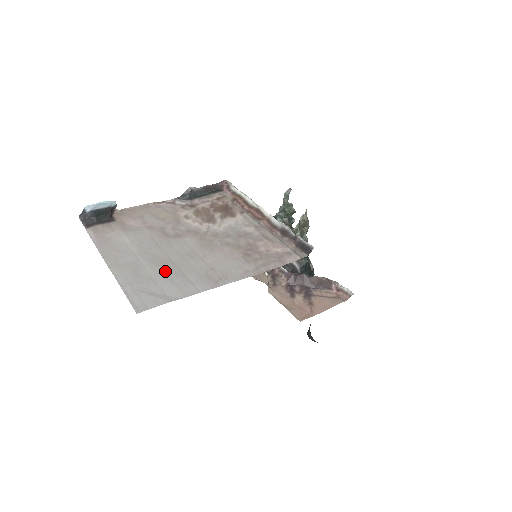
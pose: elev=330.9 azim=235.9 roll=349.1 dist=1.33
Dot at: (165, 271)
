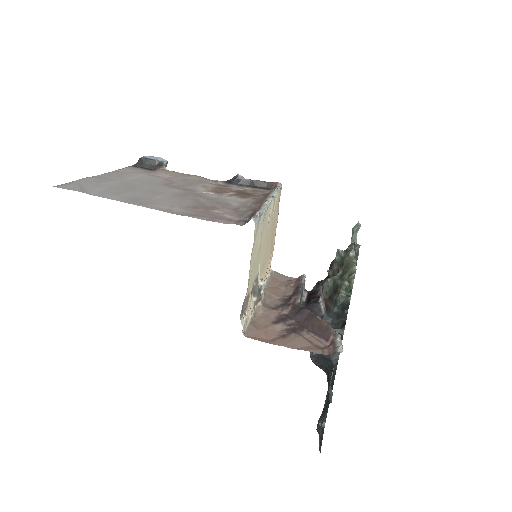
Dot at: (117, 187)
